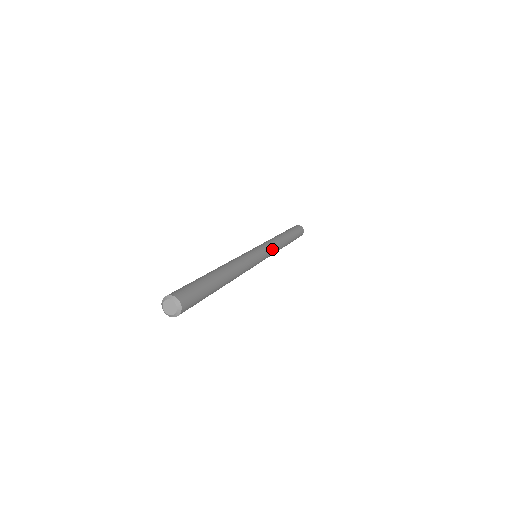
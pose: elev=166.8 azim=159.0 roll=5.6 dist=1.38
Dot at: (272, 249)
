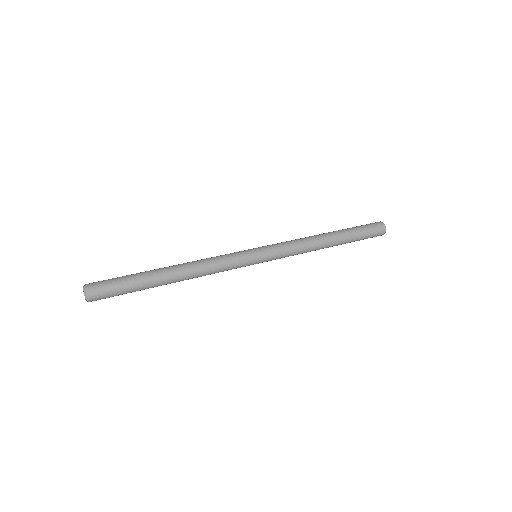
Dot at: (284, 257)
